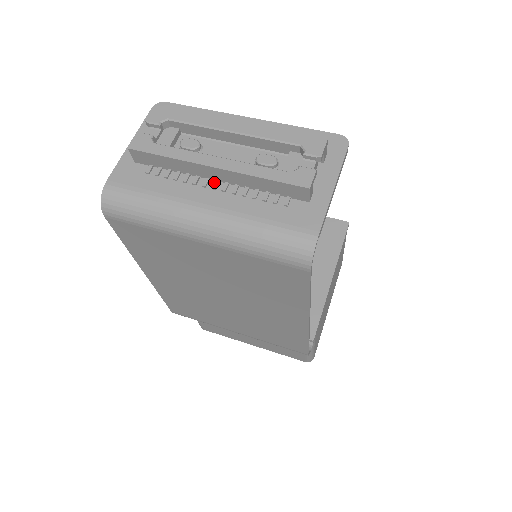
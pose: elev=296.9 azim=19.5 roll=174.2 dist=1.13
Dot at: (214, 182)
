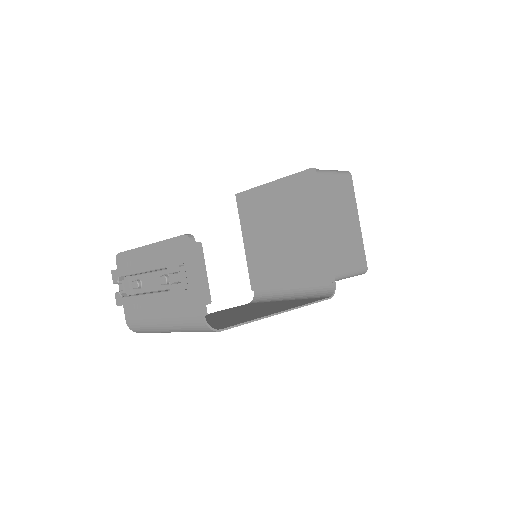
Dot at: (155, 303)
